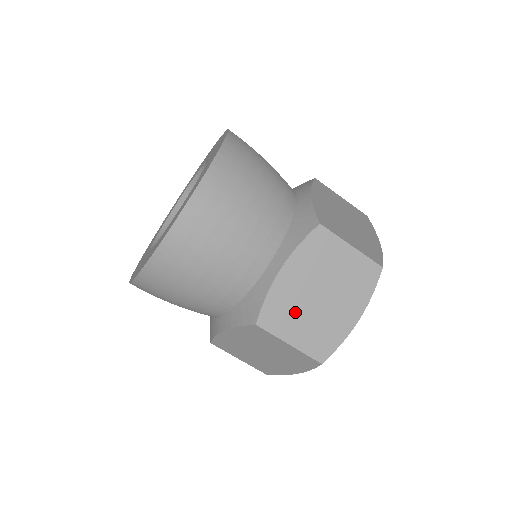
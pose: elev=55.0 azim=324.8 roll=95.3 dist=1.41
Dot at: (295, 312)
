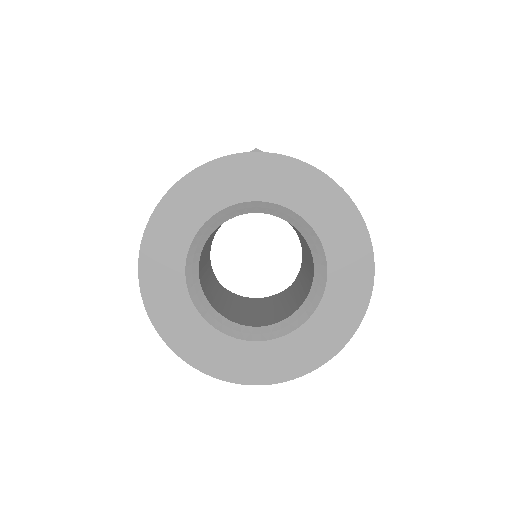
Dot at: occluded
